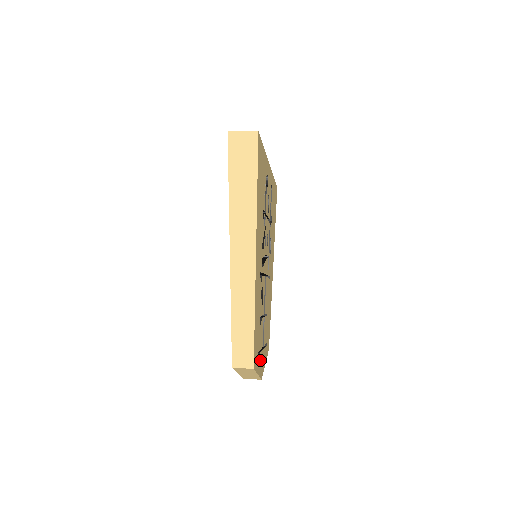
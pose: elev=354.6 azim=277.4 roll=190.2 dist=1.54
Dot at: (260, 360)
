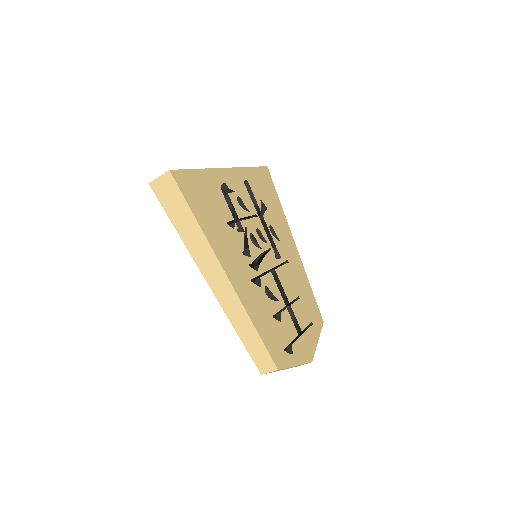
Dot at: (297, 349)
